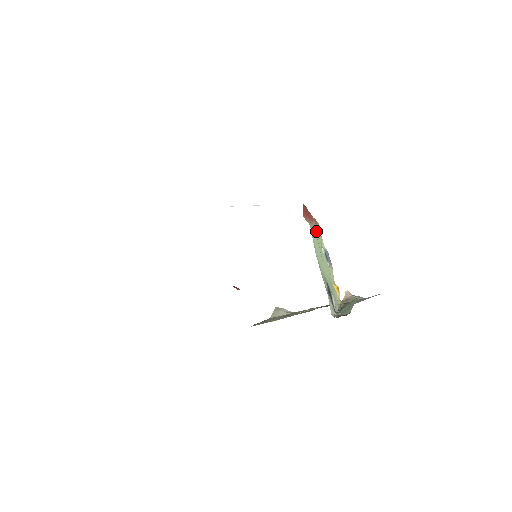
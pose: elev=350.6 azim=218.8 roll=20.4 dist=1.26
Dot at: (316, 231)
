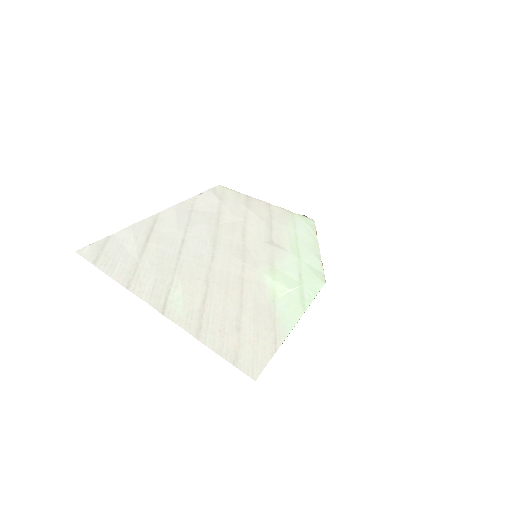
Dot at: occluded
